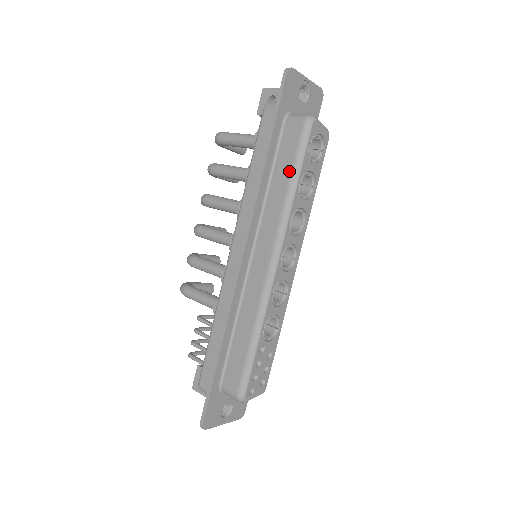
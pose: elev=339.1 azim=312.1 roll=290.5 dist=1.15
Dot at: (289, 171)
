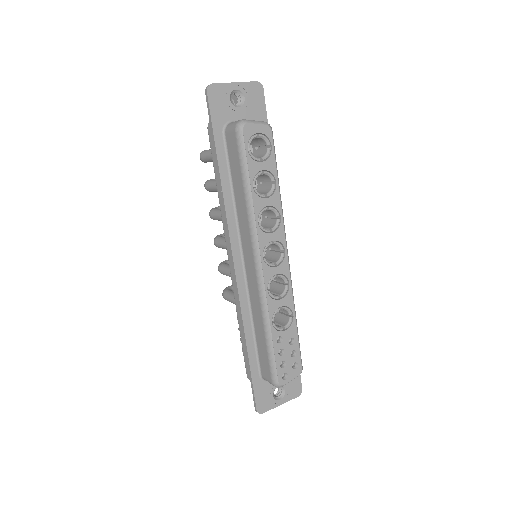
Dot at: (241, 179)
